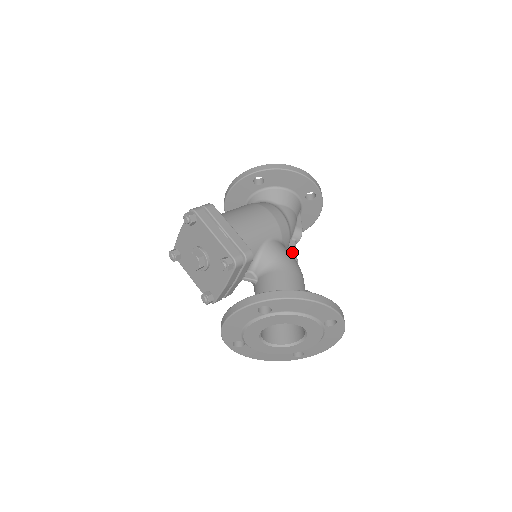
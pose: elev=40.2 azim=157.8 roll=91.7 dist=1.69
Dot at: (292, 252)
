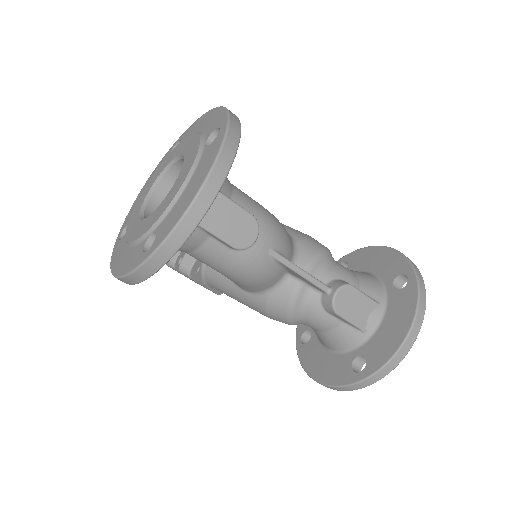
Dot at: occluded
